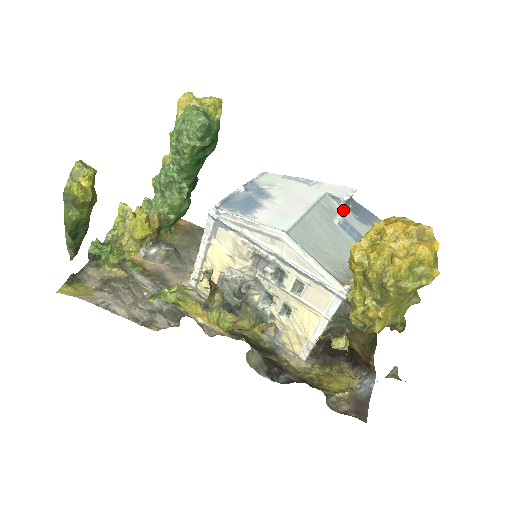
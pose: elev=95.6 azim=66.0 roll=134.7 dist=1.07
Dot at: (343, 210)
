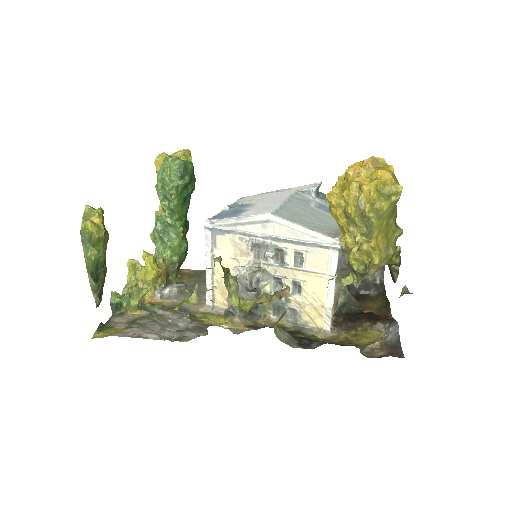
Dot at: (316, 199)
